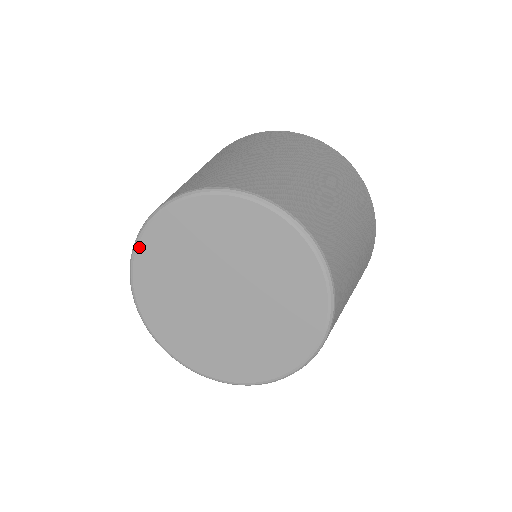
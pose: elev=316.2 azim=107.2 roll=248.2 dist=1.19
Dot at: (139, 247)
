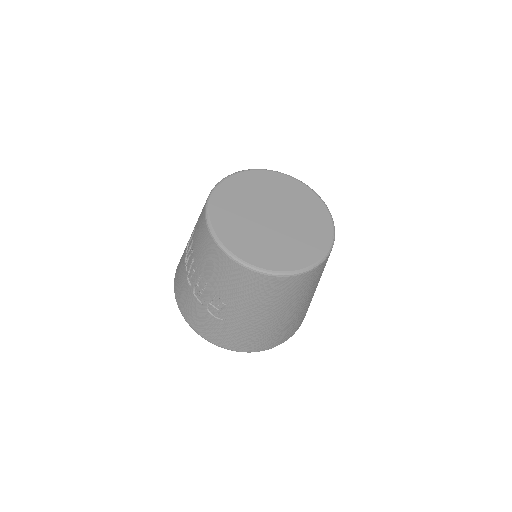
Dot at: (212, 201)
